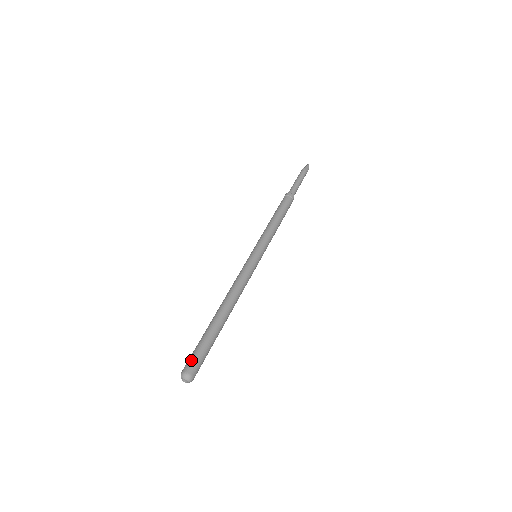
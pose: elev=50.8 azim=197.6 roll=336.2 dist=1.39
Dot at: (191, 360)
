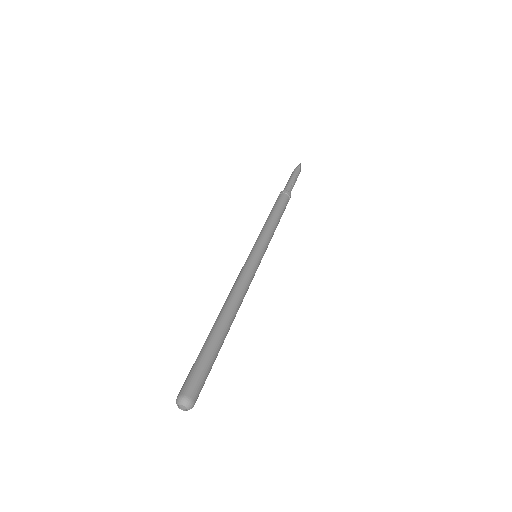
Dot at: (184, 382)
